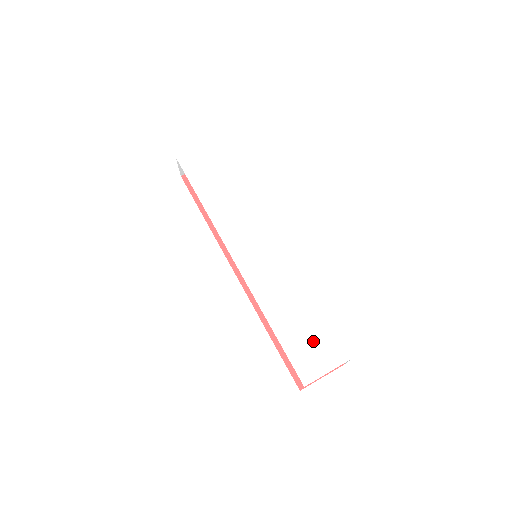
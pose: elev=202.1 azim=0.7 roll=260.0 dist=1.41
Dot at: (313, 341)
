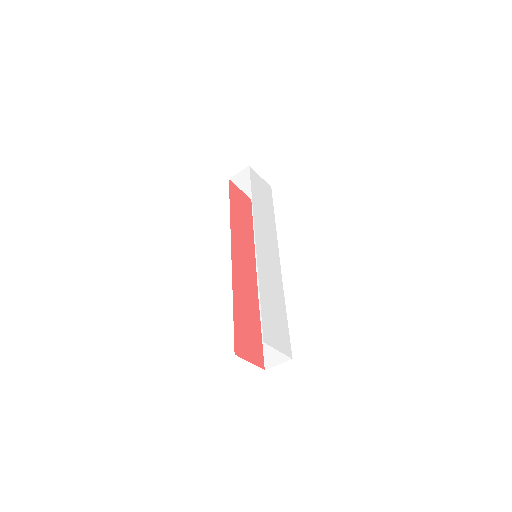
Dot at: (277, 325)
